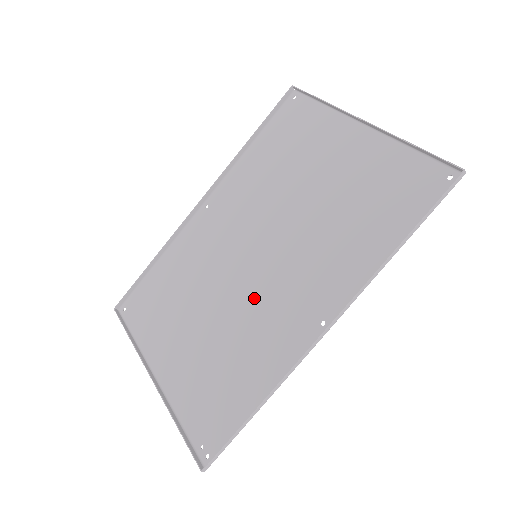
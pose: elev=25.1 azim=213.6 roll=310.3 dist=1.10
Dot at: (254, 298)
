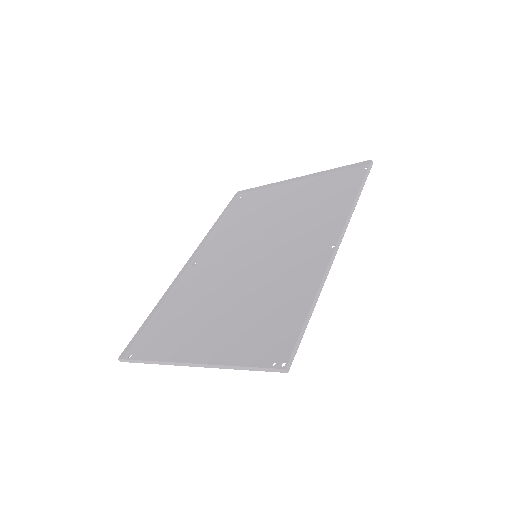
Dot at: (268, 270)
